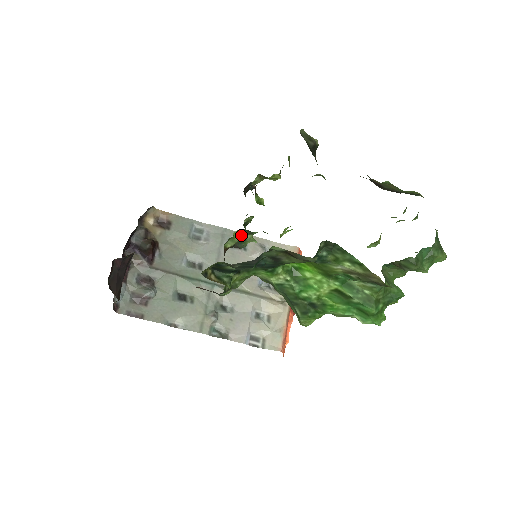
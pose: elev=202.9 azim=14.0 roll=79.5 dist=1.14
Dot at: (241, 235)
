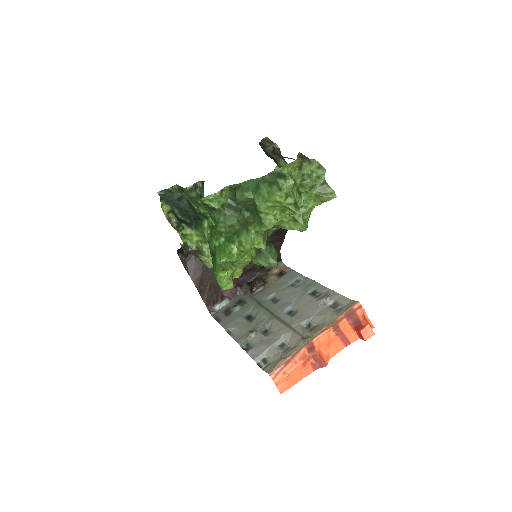
Dot at: occluded
